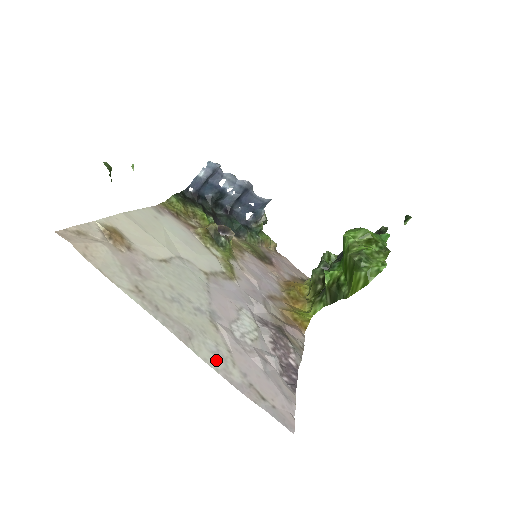
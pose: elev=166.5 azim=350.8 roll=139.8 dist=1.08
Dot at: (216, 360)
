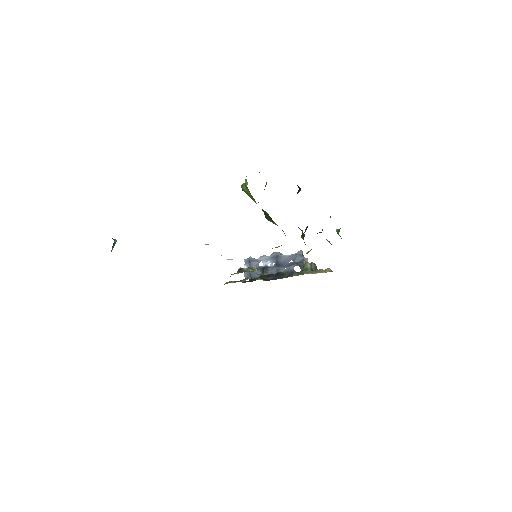
Dot at: occluded
